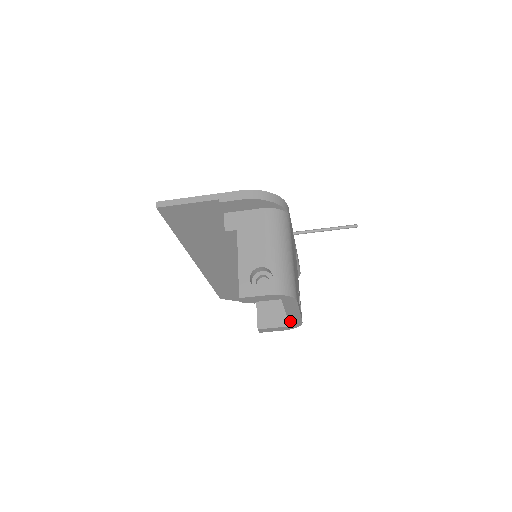
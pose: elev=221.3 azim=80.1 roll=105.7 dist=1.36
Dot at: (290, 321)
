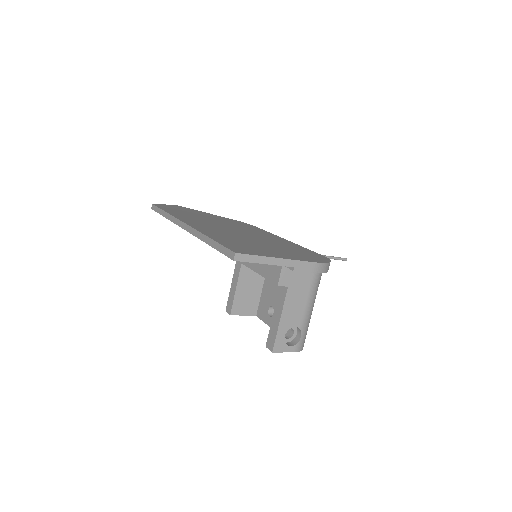
Dot at: (264, 321)
